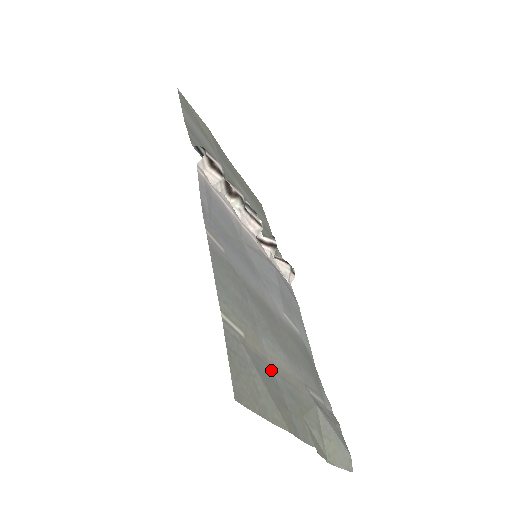
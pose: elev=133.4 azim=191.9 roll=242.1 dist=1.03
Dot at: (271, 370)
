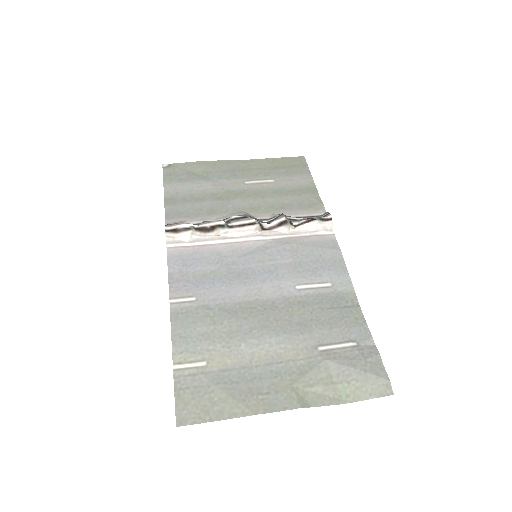
Dot at: (247, 368)
